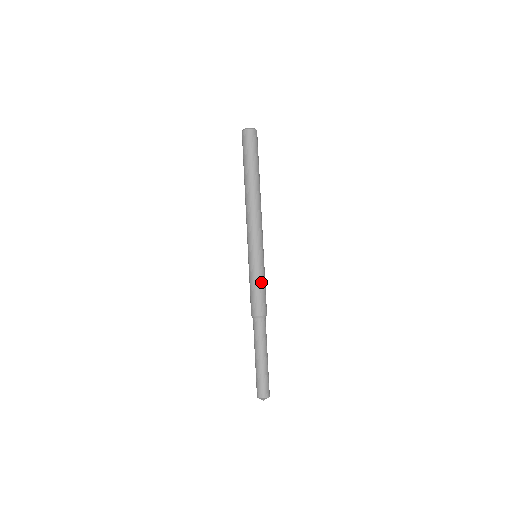
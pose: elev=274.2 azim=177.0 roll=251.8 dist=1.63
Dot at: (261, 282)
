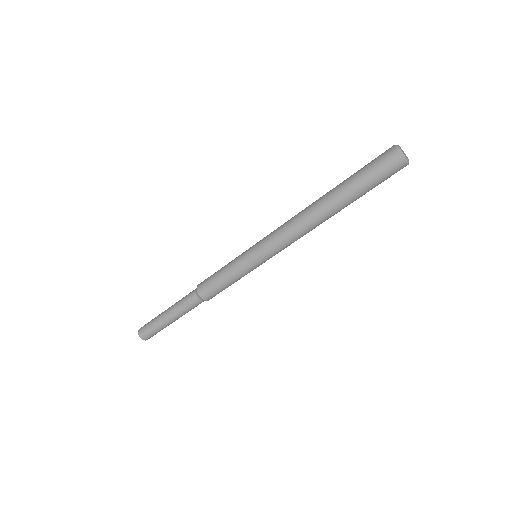
Dot at: (234, 281)
